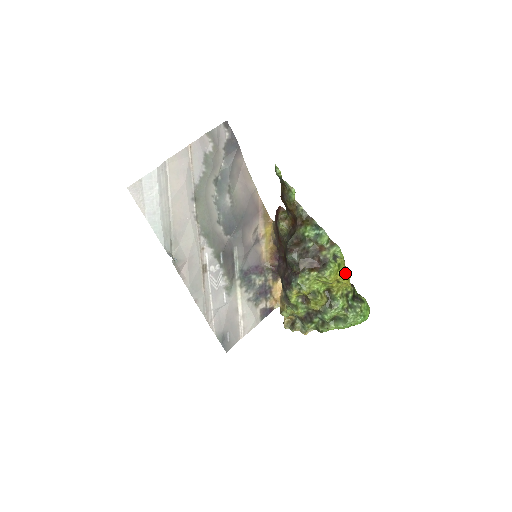
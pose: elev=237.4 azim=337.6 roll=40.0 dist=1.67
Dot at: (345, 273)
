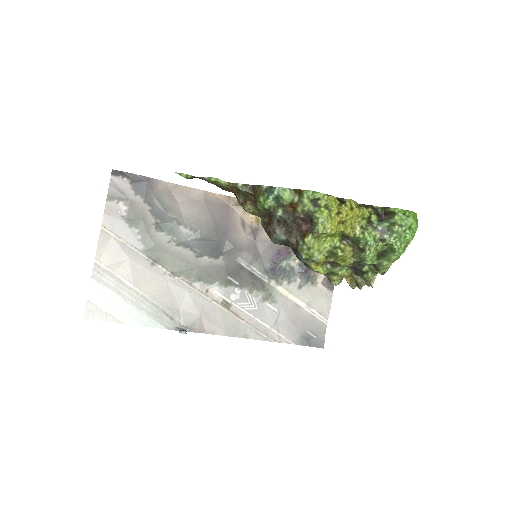
Dot at: (341, 208)
